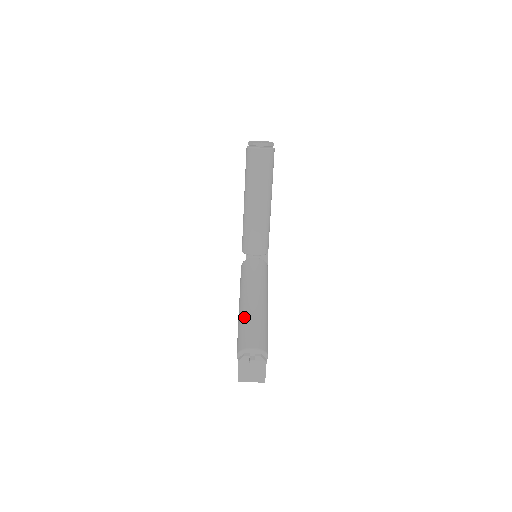
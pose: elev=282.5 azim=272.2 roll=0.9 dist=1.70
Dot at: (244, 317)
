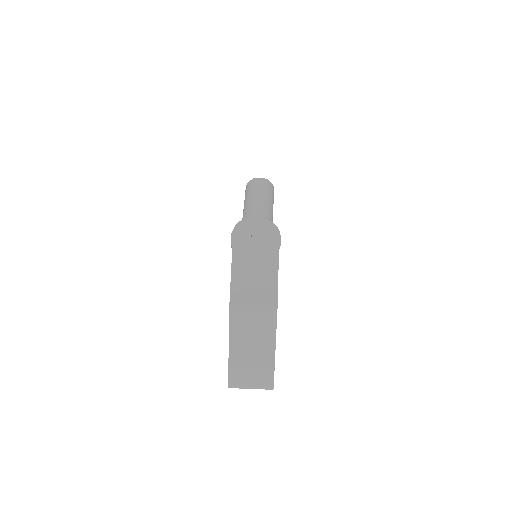
Dot at: occluded
